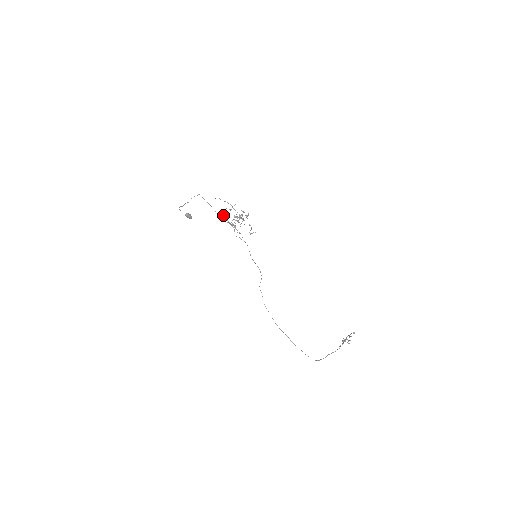
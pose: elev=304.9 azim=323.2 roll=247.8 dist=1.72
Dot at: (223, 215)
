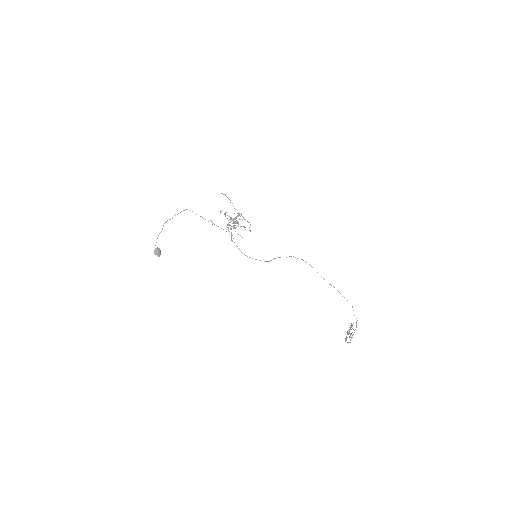
Dot at: occluded
